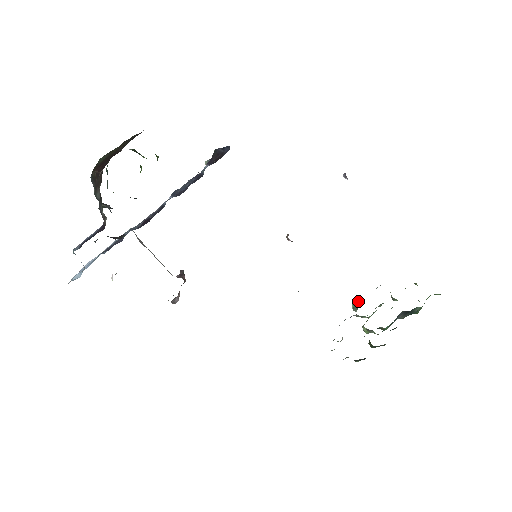
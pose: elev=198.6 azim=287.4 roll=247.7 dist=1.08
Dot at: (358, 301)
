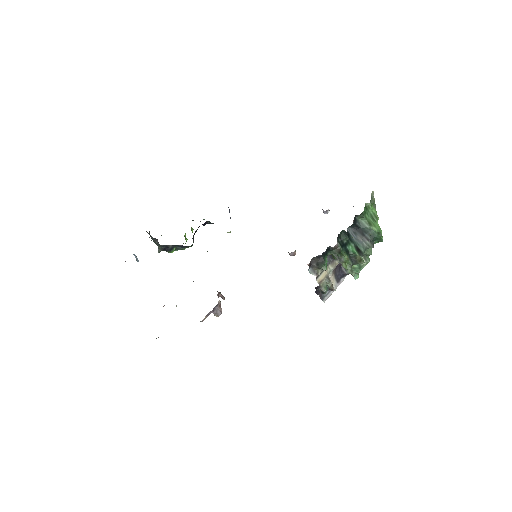
Dot at: occluded
